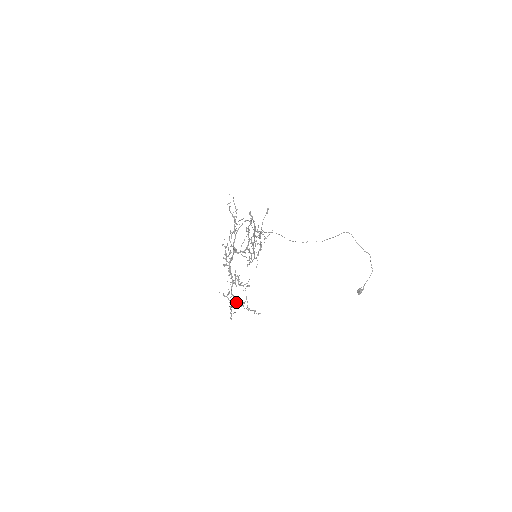
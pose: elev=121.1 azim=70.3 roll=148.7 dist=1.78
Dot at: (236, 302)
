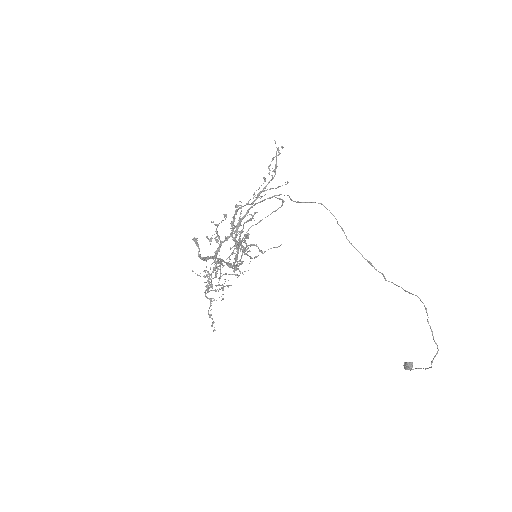
Dot at: (213, 290)
